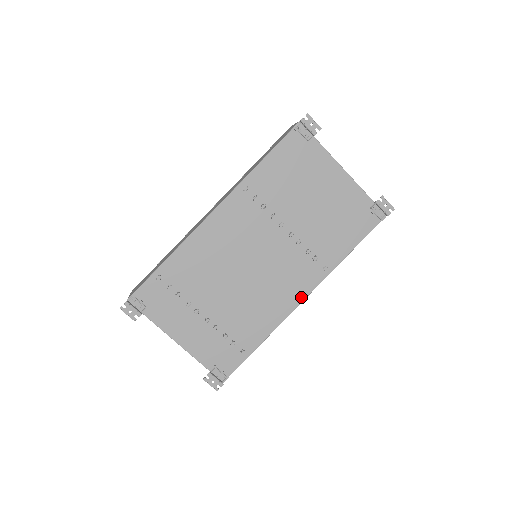
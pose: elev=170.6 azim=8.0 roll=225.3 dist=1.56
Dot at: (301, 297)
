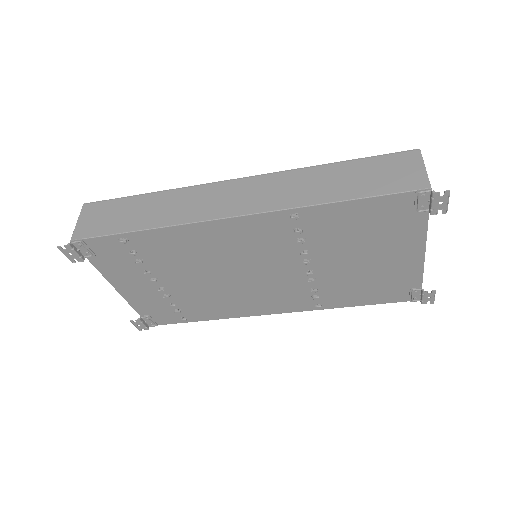
Dot at: (275, 311)
